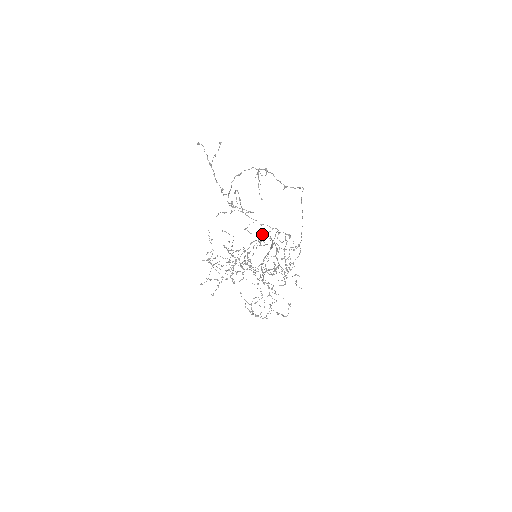
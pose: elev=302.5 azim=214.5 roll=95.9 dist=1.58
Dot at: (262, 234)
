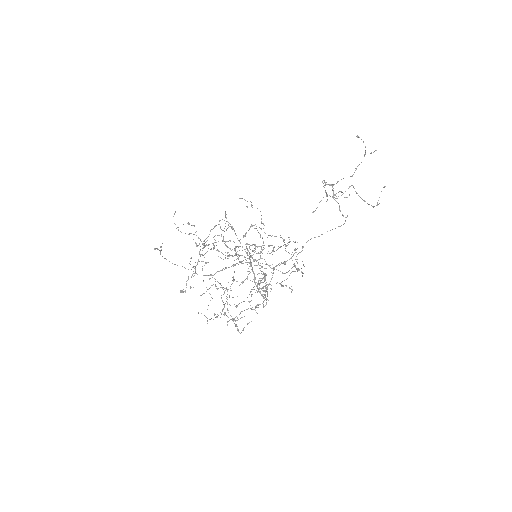
Dot at: (252, 245)
